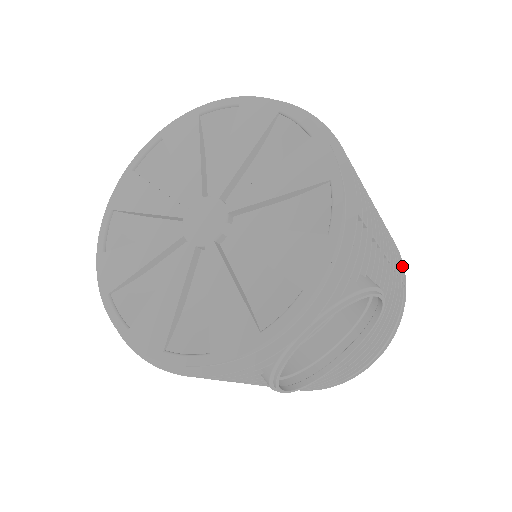
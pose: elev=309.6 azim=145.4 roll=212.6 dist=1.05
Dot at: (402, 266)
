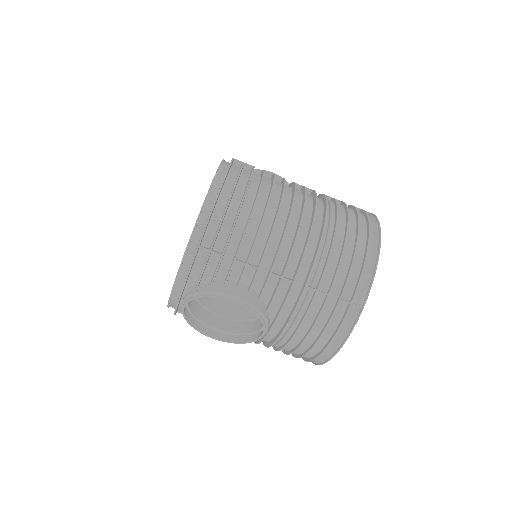
Dot at: (357, 289)
